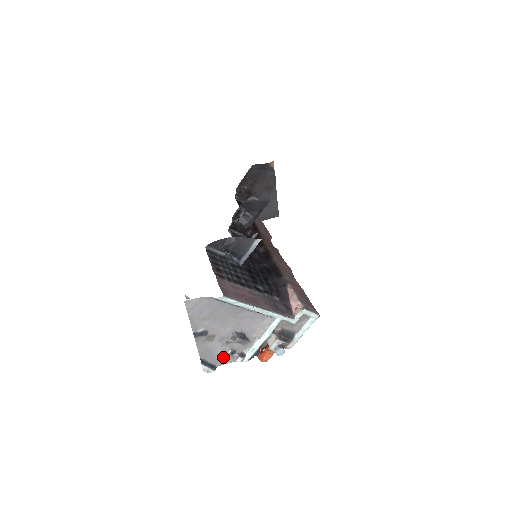
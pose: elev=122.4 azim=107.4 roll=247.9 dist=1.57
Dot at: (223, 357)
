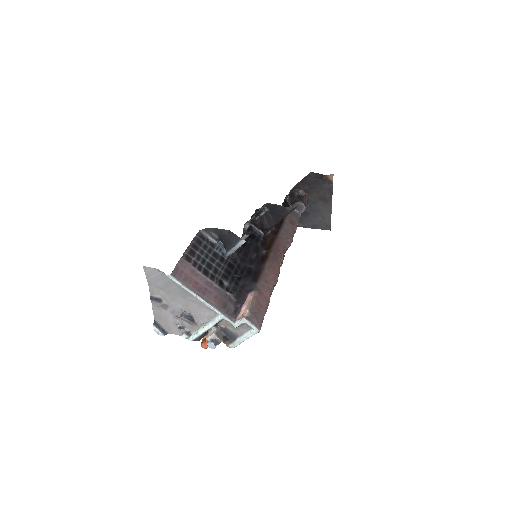
Dot at: (174, 328)
